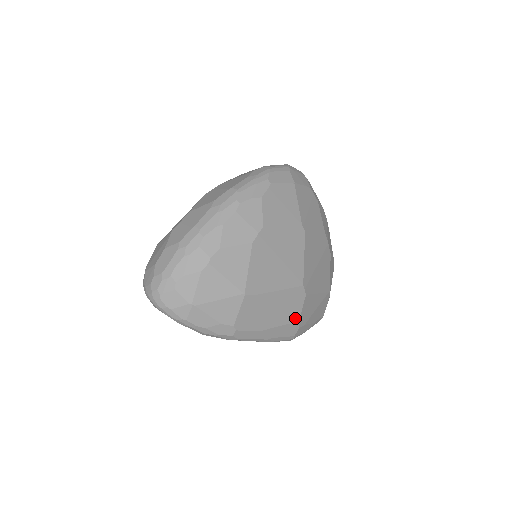
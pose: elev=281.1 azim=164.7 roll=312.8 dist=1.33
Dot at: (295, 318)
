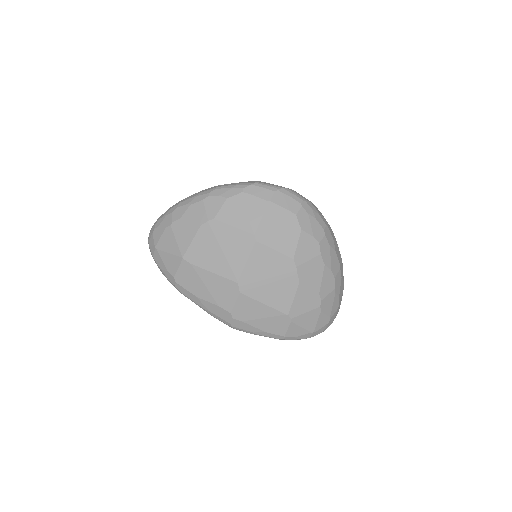
Dot at: (228, 306)
